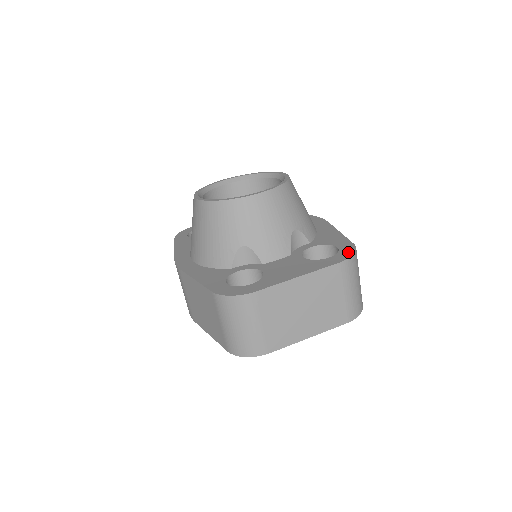
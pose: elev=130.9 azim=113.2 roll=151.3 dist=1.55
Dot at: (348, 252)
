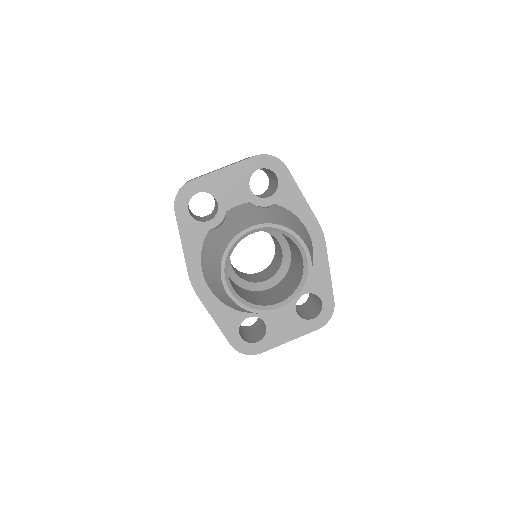
Dot at: (327, 315)
